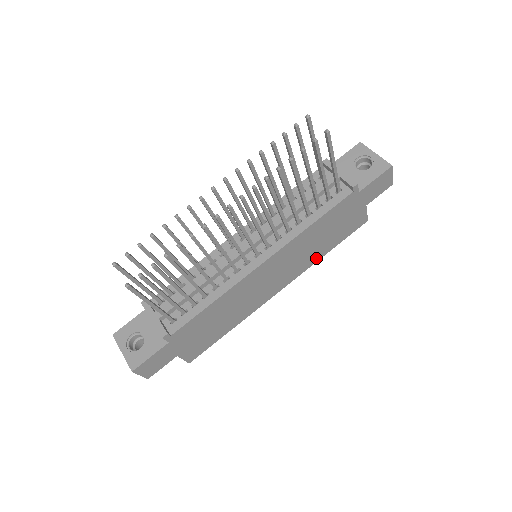
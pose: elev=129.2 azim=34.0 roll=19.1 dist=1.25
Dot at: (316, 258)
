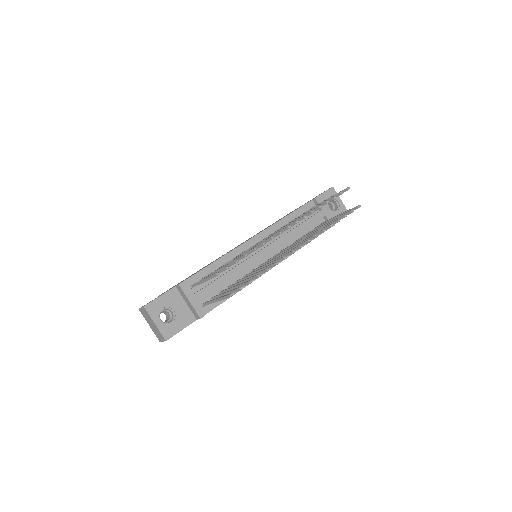
Dot at: occluded
